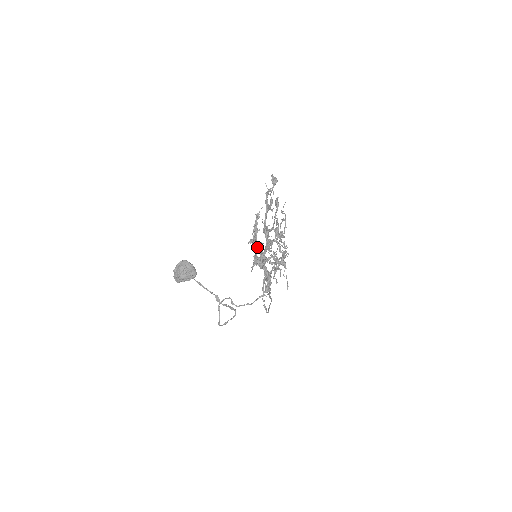
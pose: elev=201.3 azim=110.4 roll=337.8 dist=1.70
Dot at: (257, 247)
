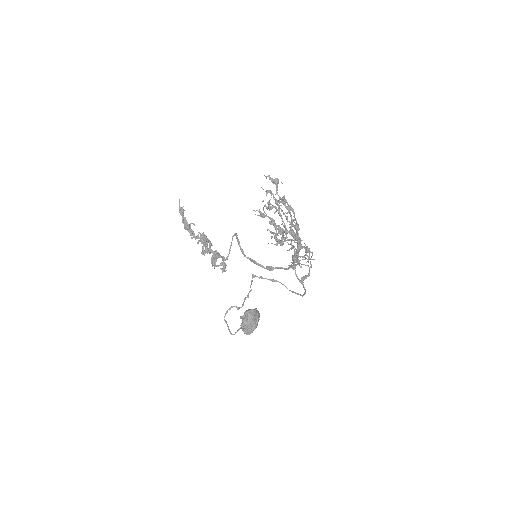
Dot at: (210, 243)
